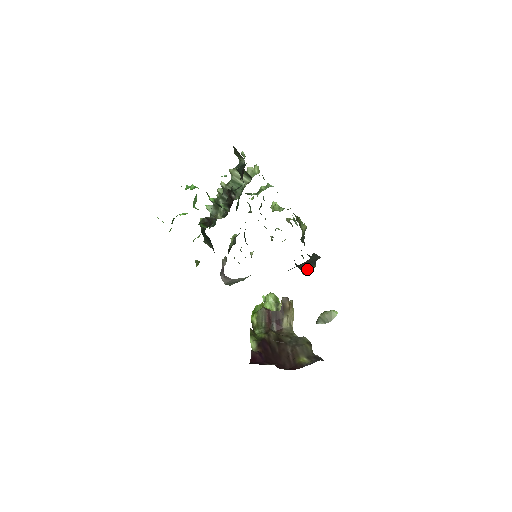
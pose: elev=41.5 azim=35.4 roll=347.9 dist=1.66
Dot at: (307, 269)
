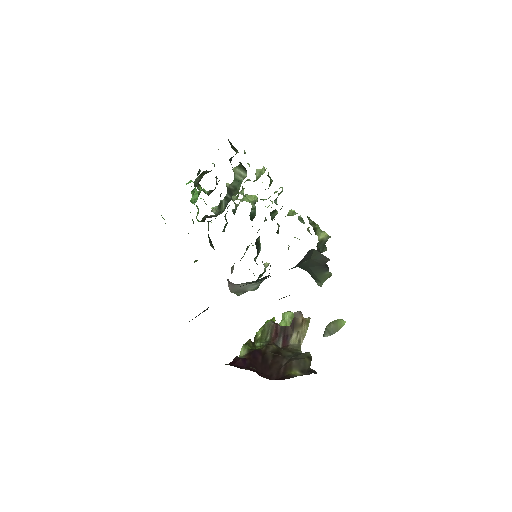
Dot at: (319, 276)
